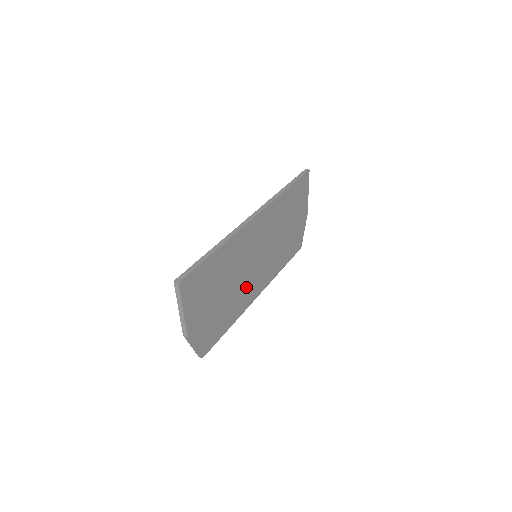
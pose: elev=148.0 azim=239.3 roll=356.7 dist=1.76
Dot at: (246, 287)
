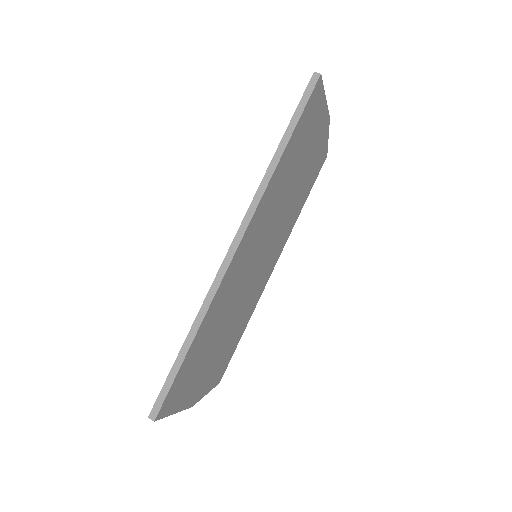
Dot at: (252, 291)
